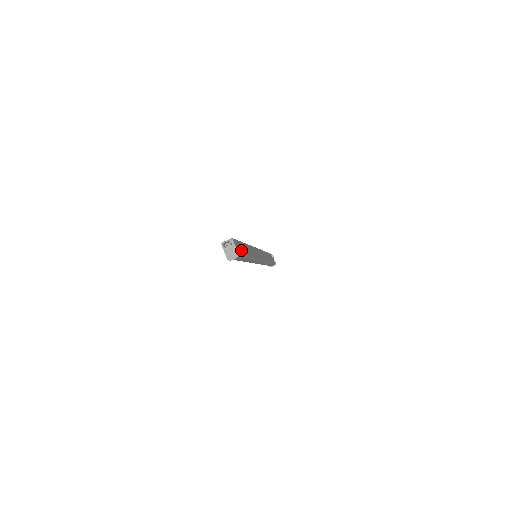
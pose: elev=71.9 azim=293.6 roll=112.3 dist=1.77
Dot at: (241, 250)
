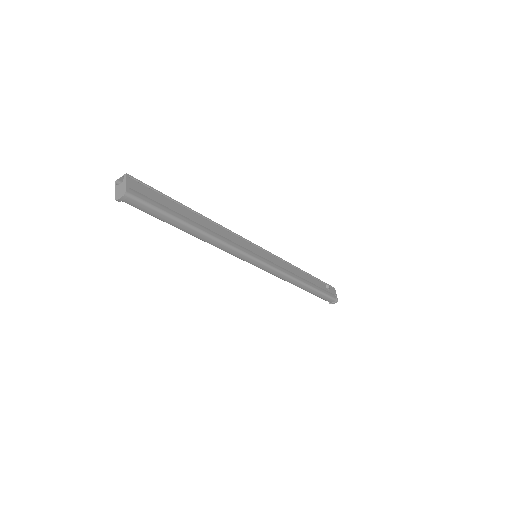
Dot at: (158, 202)
